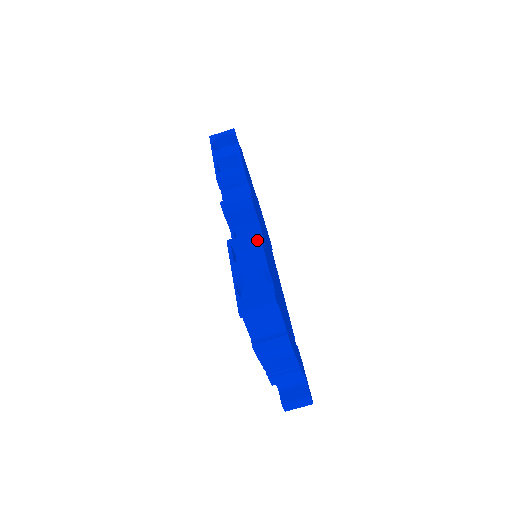
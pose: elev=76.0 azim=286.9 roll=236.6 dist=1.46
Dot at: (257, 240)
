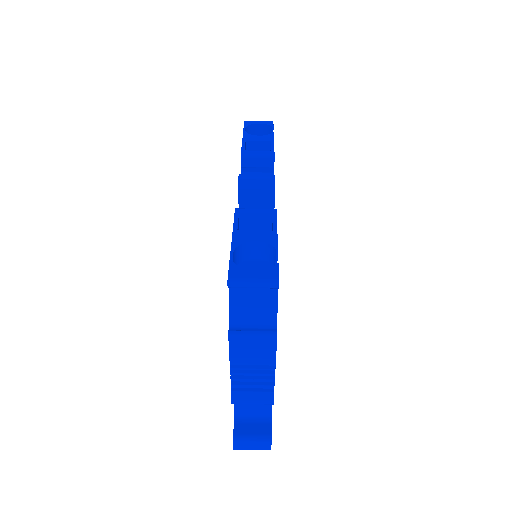
Dot at: (271, 219)
